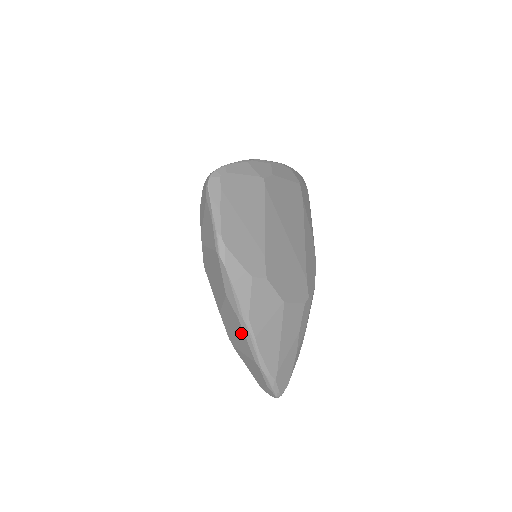
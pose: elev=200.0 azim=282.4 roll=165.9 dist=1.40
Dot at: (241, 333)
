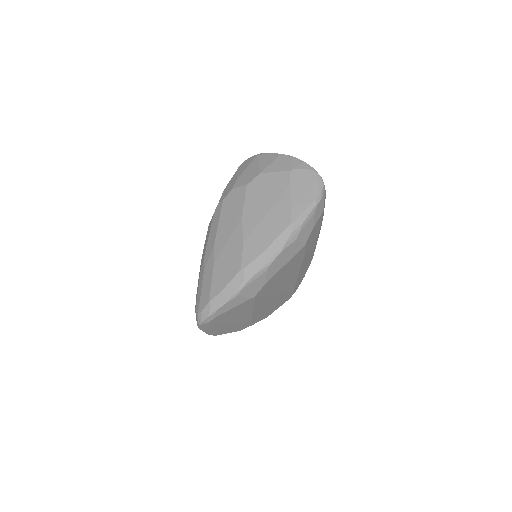
Dot at: occluded
